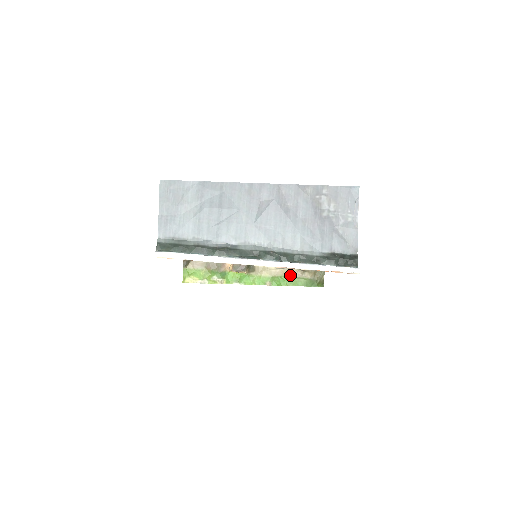
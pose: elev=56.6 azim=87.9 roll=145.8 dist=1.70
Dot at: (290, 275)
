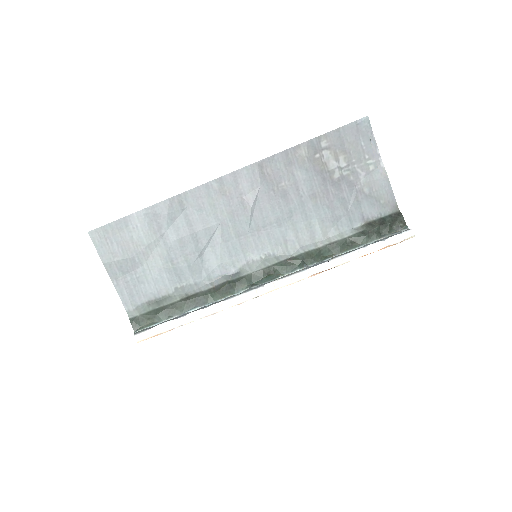
Dot at: occluded
